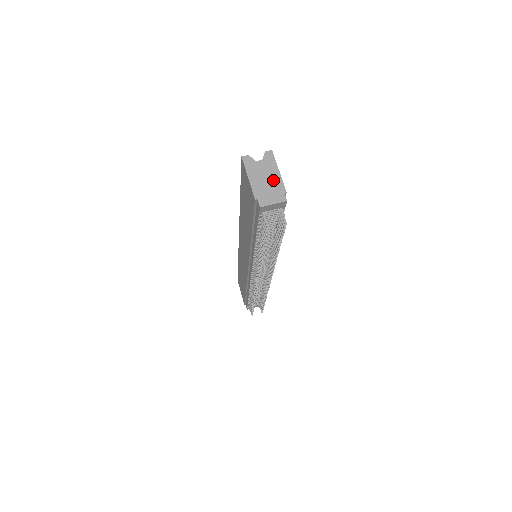
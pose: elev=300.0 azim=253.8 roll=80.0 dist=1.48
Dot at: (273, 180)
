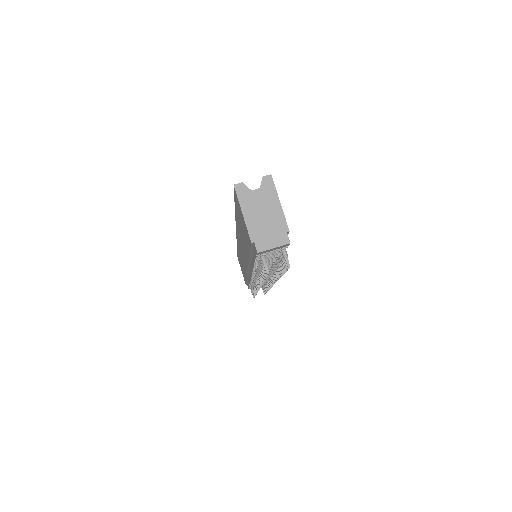
Dot at: (273, 216)
